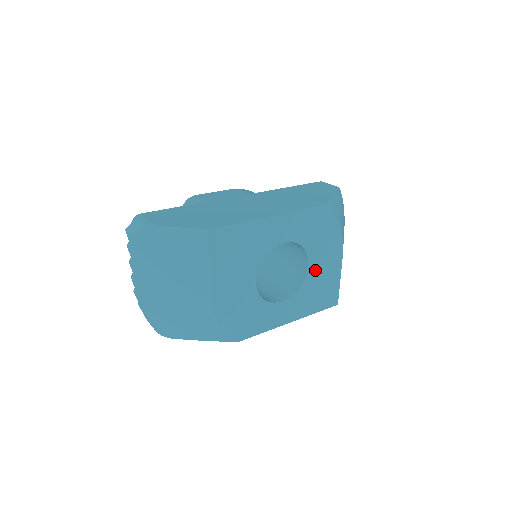
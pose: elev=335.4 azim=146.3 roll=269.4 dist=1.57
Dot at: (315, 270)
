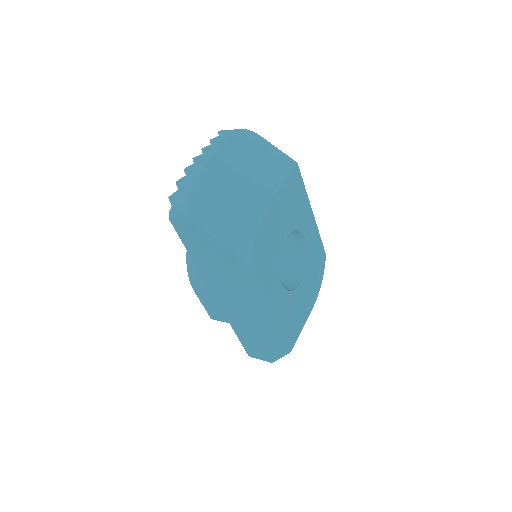
Dot at: (301, 293)
